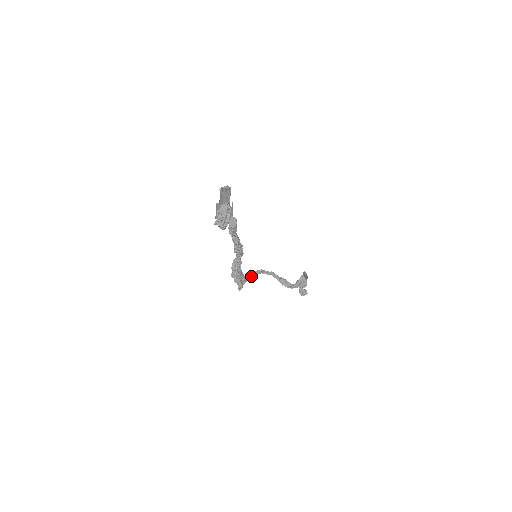
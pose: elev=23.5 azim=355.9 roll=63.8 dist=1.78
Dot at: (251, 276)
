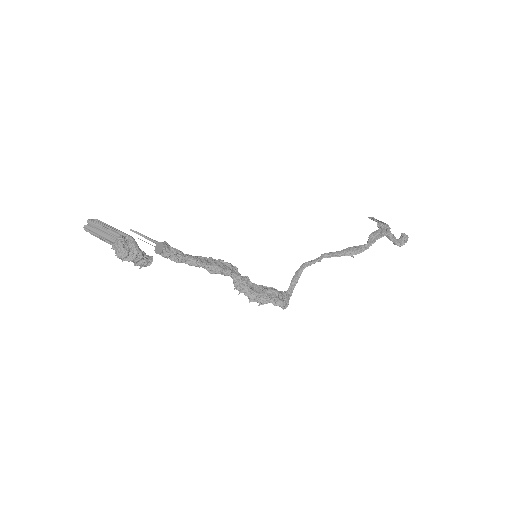
Dot at: (294, 281)
